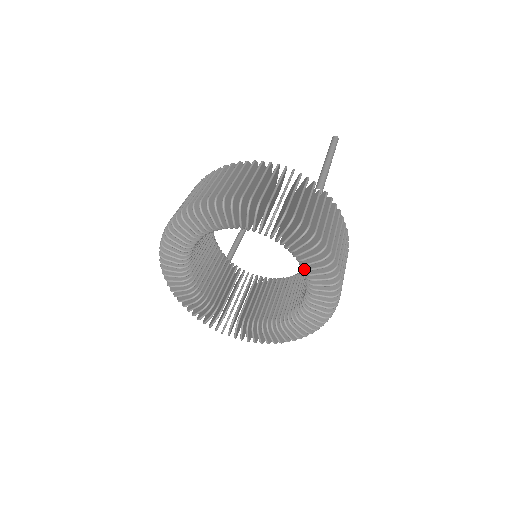
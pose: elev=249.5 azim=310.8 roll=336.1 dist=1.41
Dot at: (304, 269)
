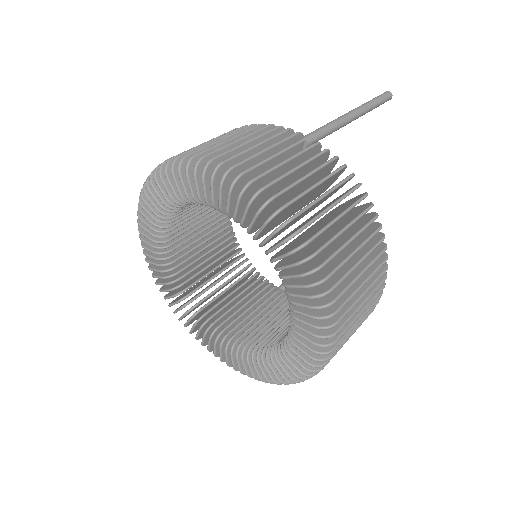
Dot at: (259, 244)
